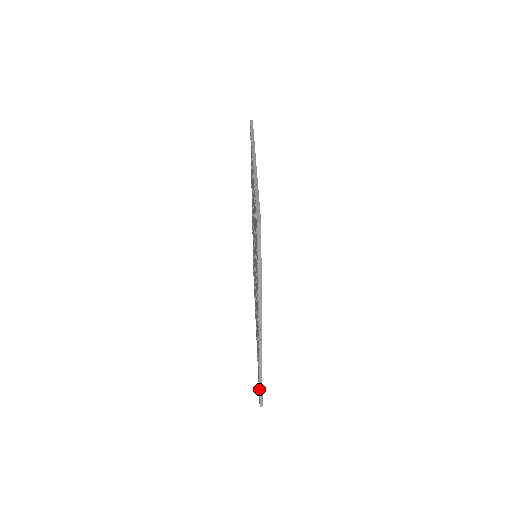
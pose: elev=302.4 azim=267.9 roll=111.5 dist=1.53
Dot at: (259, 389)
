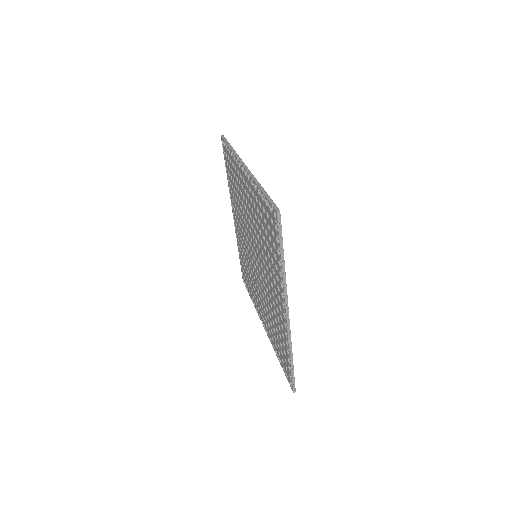
Dot at: (291, 375)
